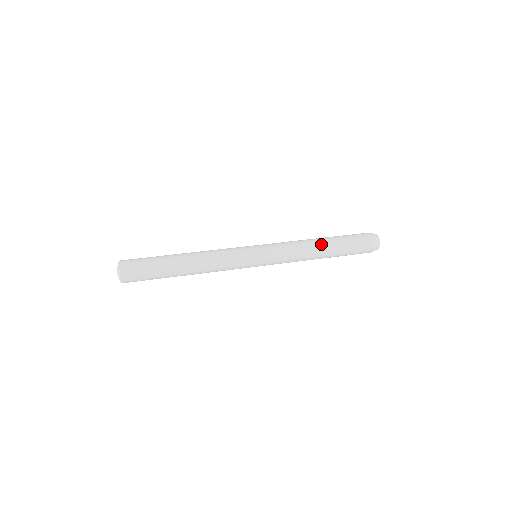
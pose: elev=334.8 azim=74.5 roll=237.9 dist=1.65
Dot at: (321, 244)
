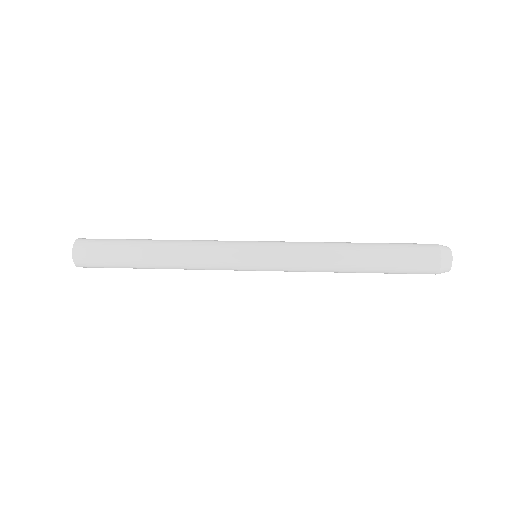
Dot at: (352, 257)
